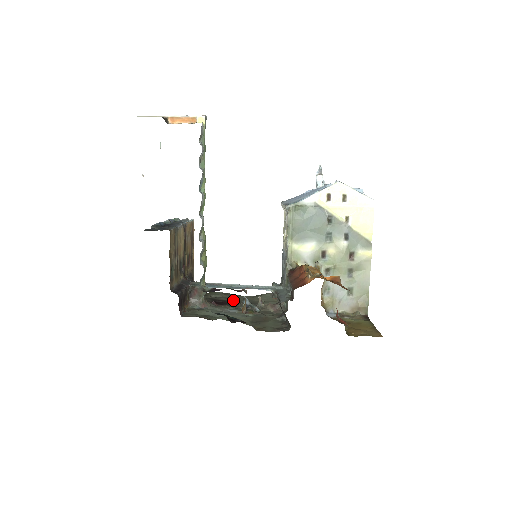
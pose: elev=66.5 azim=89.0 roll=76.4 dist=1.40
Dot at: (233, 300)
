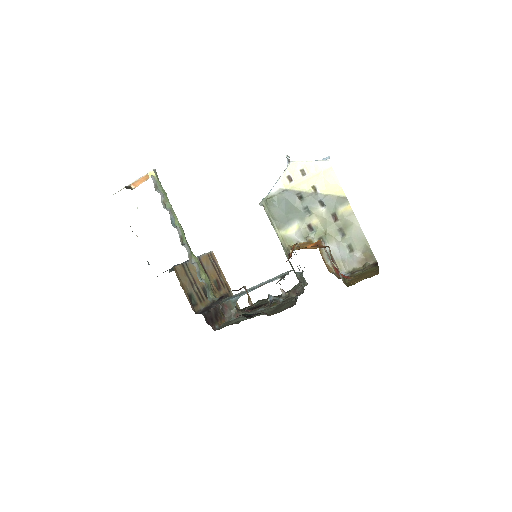
Dot at: (267, 302)
